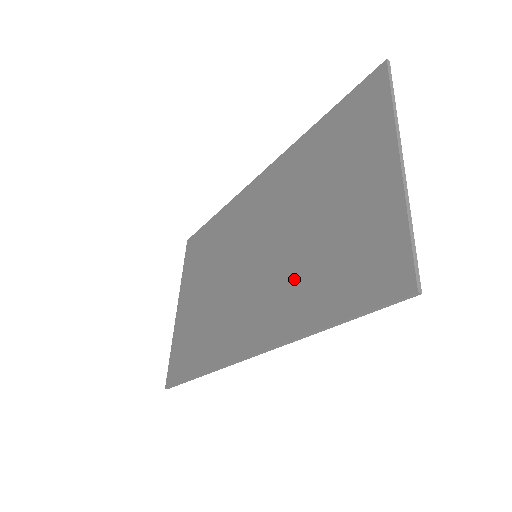
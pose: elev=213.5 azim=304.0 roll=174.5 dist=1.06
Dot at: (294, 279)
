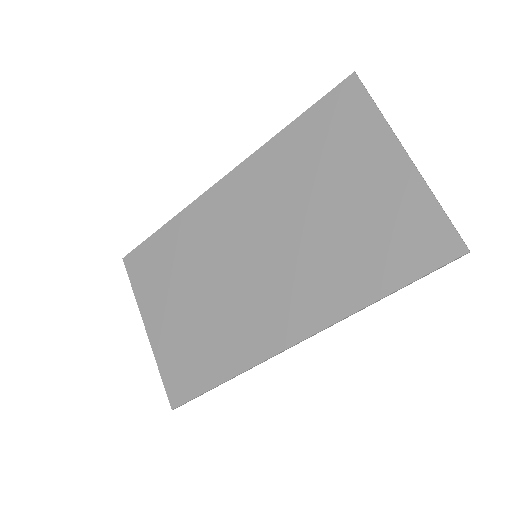
Dot at: (325, 267)
